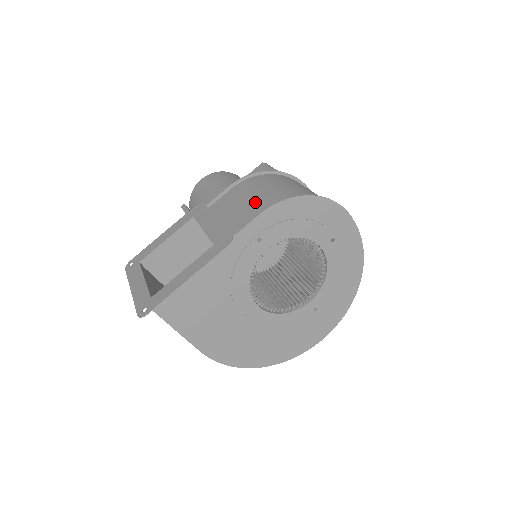
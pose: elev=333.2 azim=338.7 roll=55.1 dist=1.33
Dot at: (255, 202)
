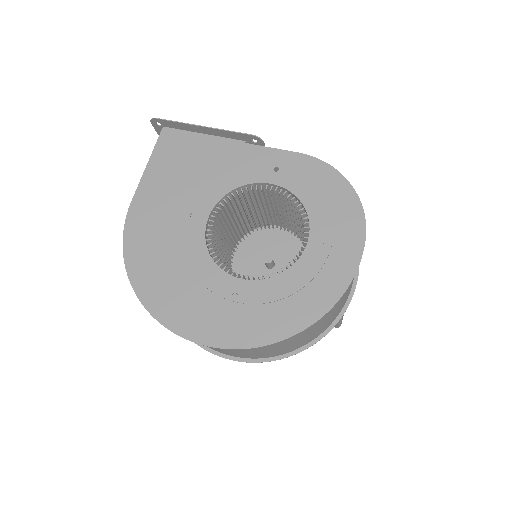
Dot at: occluded
